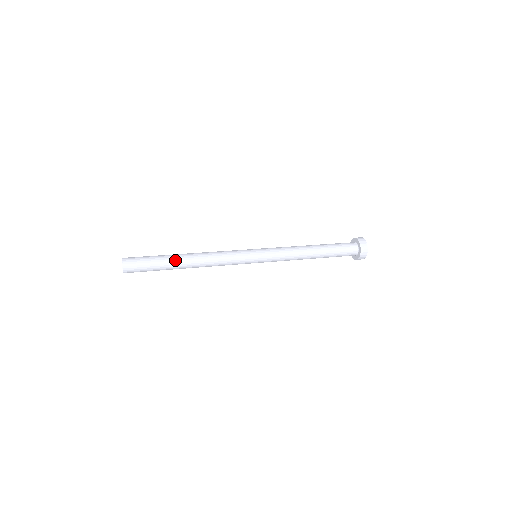
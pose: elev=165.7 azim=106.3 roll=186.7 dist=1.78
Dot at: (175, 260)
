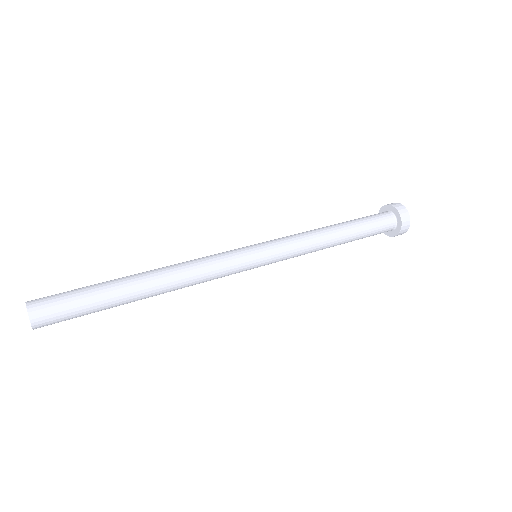
Dot at: (127, 289)
